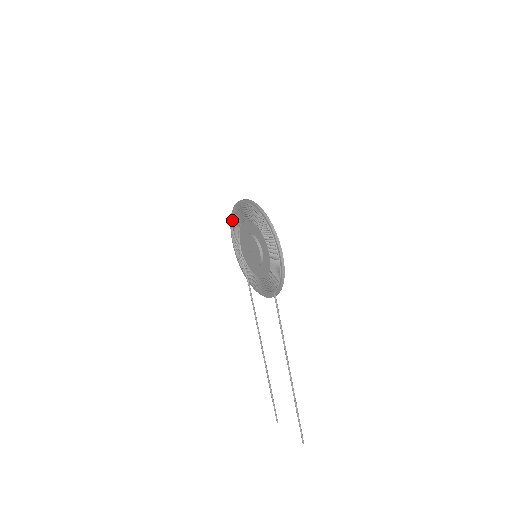
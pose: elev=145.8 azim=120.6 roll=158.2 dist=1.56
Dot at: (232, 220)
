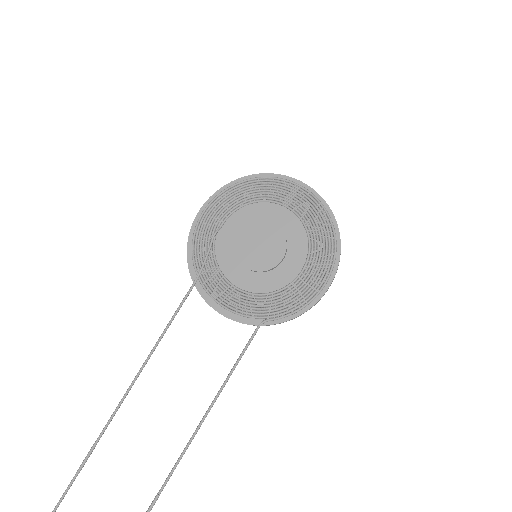
Dot at: (237, 185)
